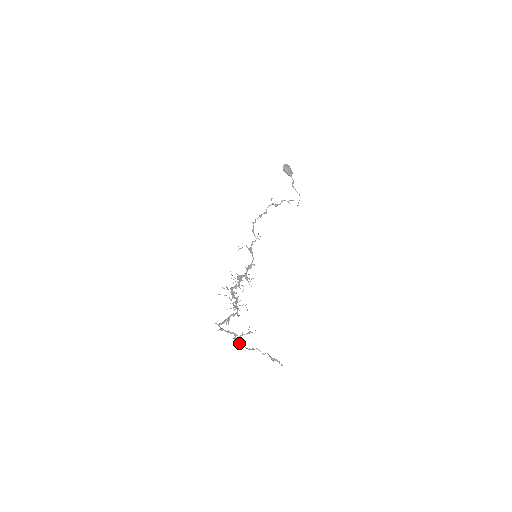
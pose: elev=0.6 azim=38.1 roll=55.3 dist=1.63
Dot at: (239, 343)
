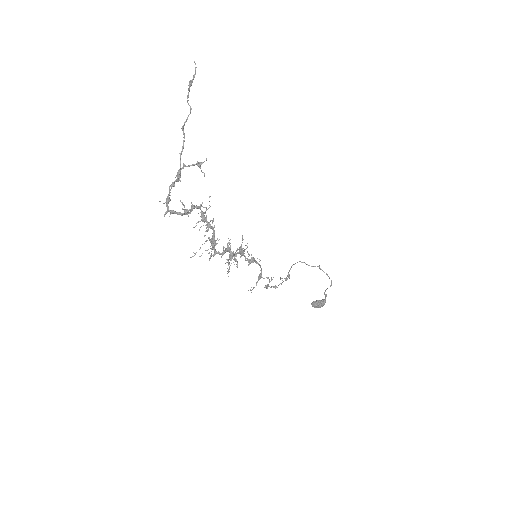
Dot at: (180, 163)
